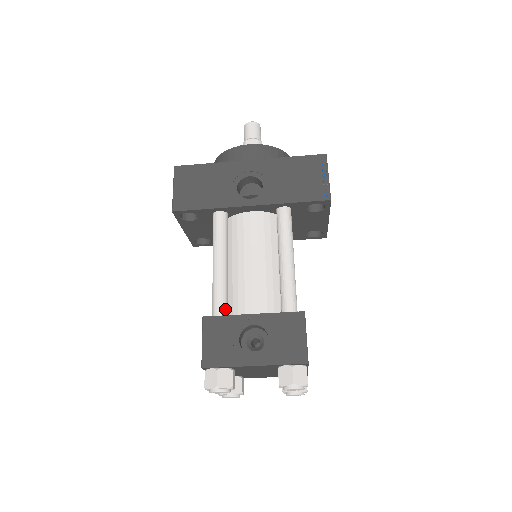
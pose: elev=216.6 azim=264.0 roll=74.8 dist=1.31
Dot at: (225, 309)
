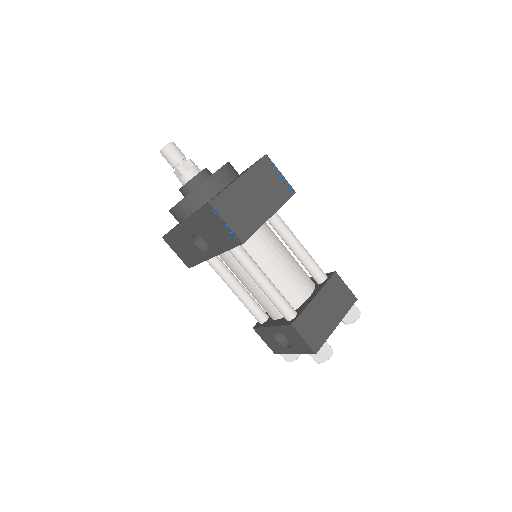
Dot at: (260, 318)
